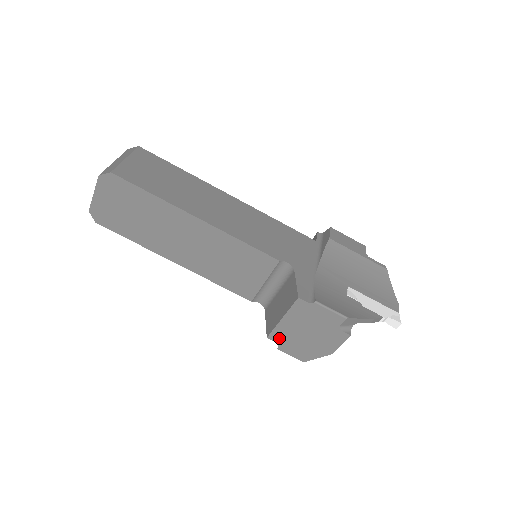
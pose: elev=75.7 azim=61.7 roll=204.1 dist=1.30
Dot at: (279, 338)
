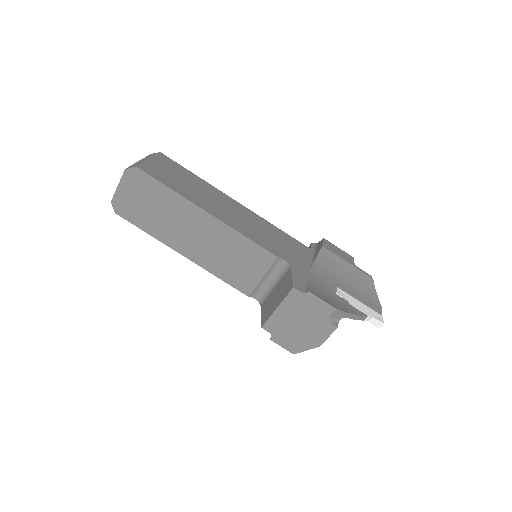
Dot at: (273, 328)
